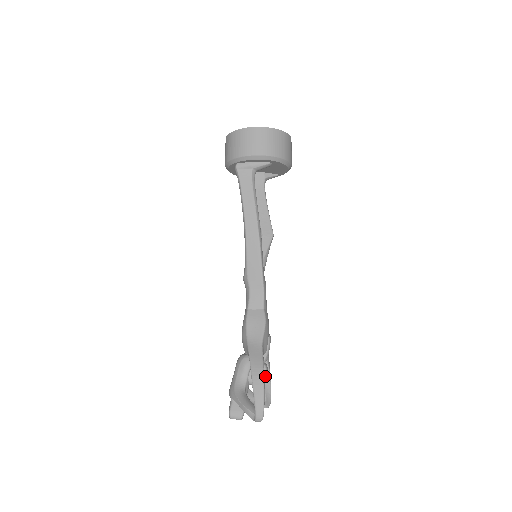
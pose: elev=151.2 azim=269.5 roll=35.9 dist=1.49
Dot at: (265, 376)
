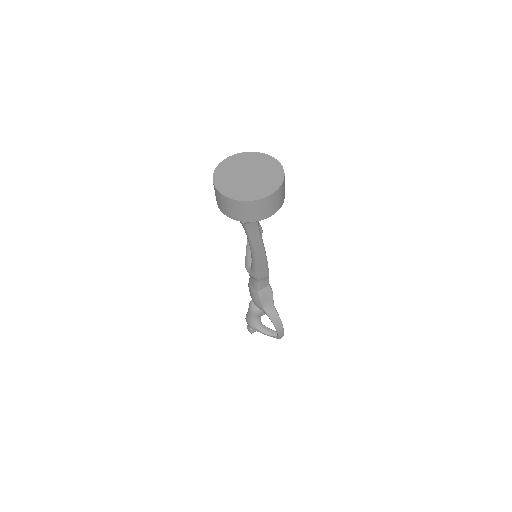
Dot at: occluded
